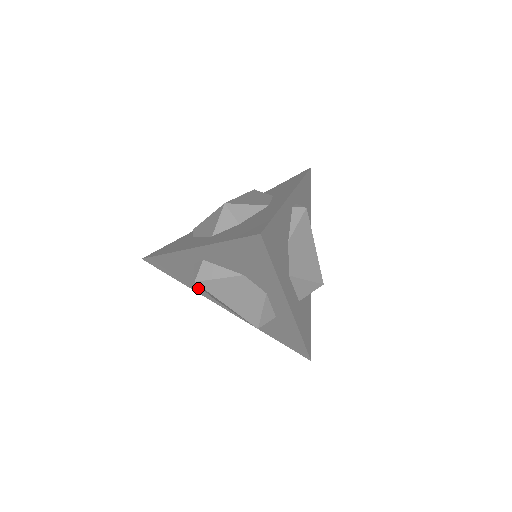
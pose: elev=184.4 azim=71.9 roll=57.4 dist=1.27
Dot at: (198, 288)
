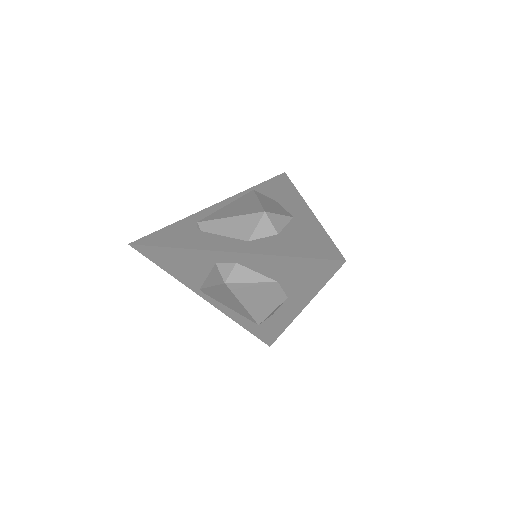
Dot at: (189, 280)
